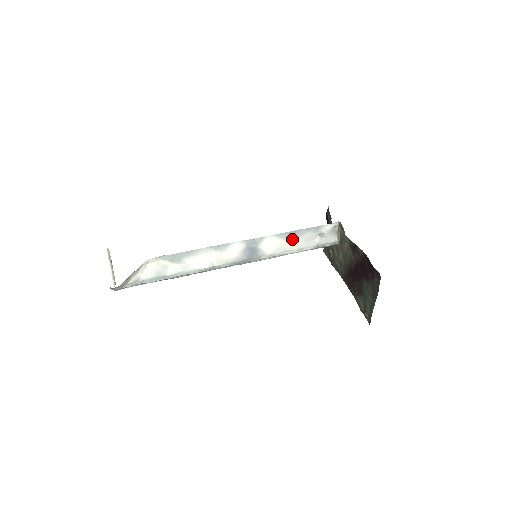
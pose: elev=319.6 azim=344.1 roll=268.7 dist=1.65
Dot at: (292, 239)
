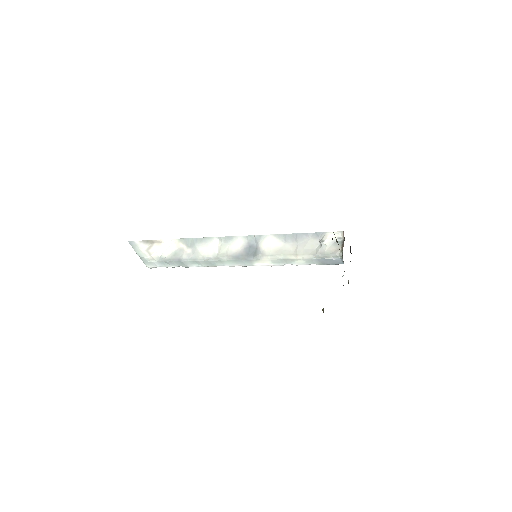
Dot at: (292, 244)
